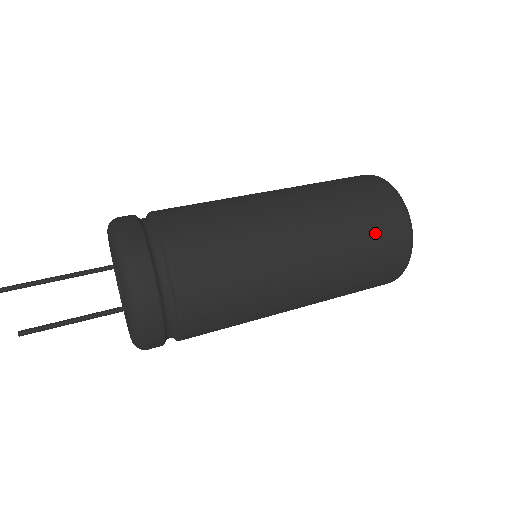
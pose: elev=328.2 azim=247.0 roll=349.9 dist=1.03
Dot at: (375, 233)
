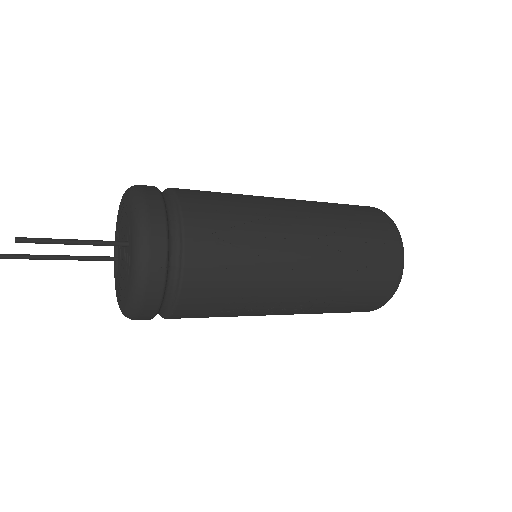
Dot at: (357, 212)
